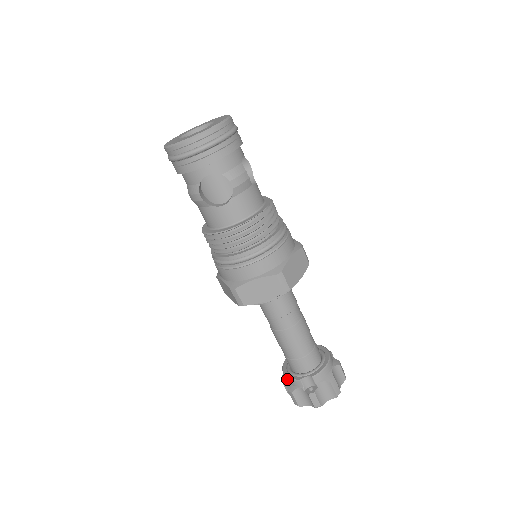
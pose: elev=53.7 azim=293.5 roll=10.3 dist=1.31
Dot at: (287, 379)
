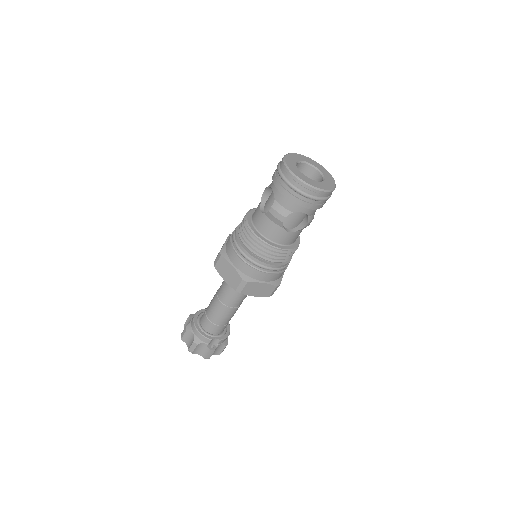
Dot at: (198, 334)
